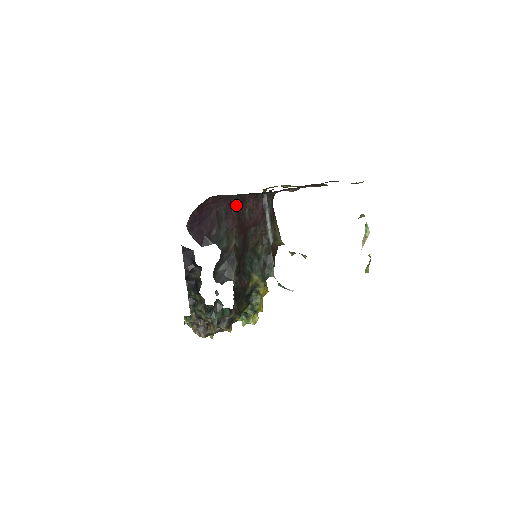
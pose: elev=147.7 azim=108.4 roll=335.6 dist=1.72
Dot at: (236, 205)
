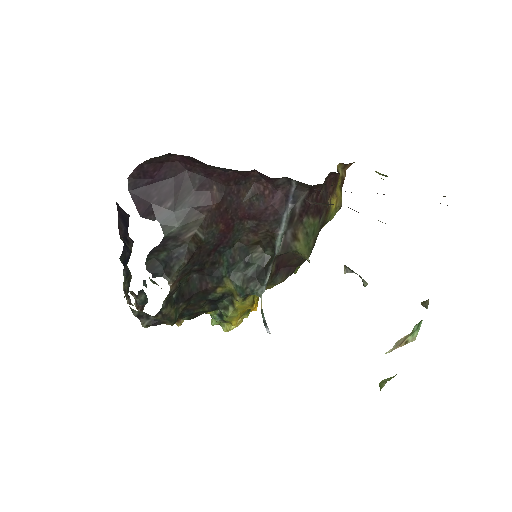
Dot at: (225, 179)
